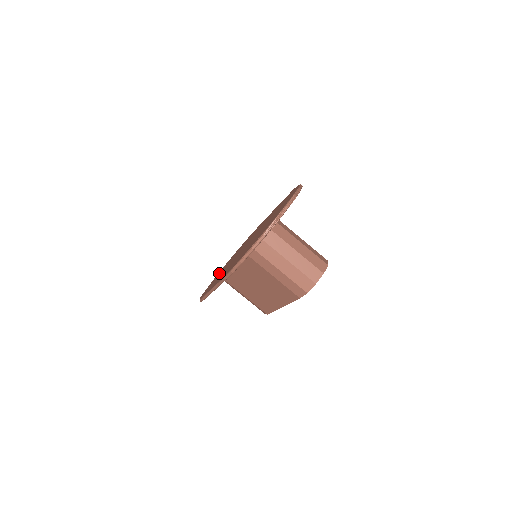
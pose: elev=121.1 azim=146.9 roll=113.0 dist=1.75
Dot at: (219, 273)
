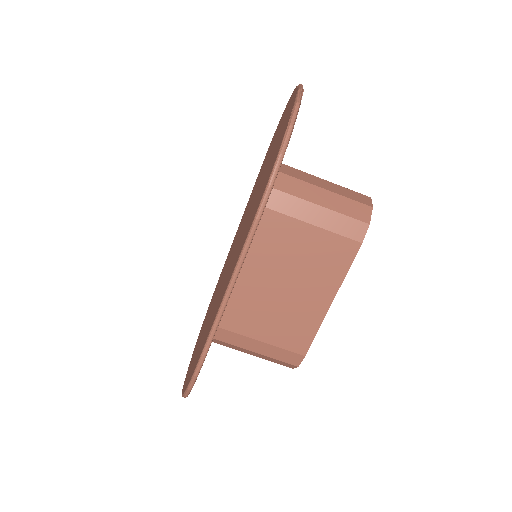
Dot at: occluded
